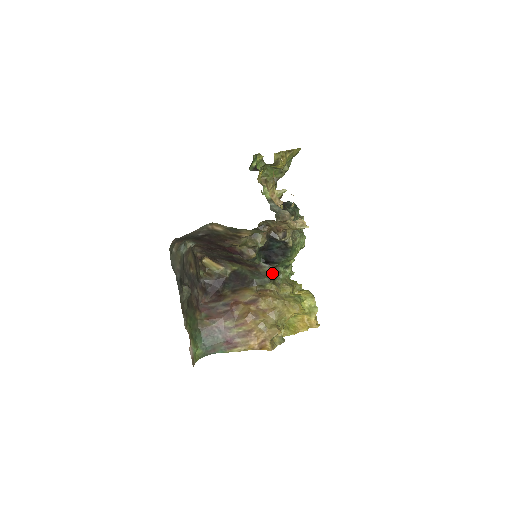
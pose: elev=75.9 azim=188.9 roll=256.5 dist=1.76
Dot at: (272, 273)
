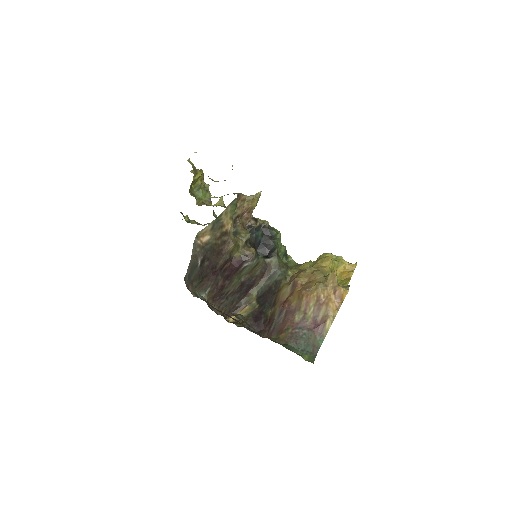
Dot at: (281, 262)
